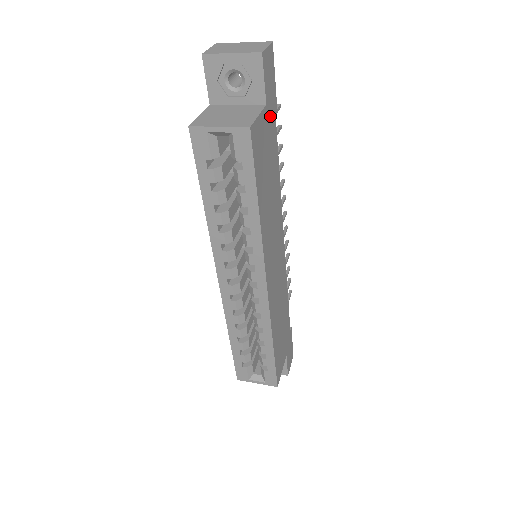
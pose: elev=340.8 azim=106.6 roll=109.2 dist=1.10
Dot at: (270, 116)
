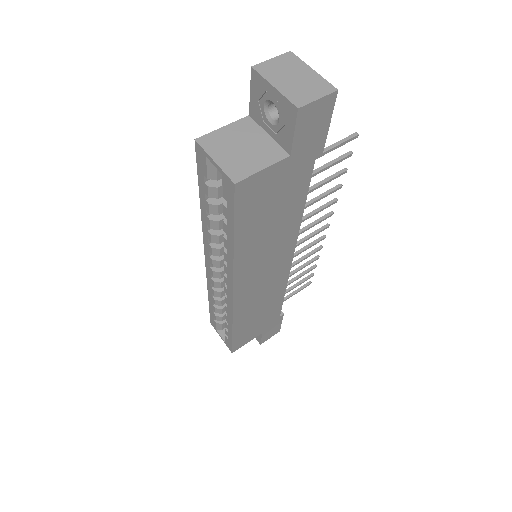
Dot at: (299, 163)
